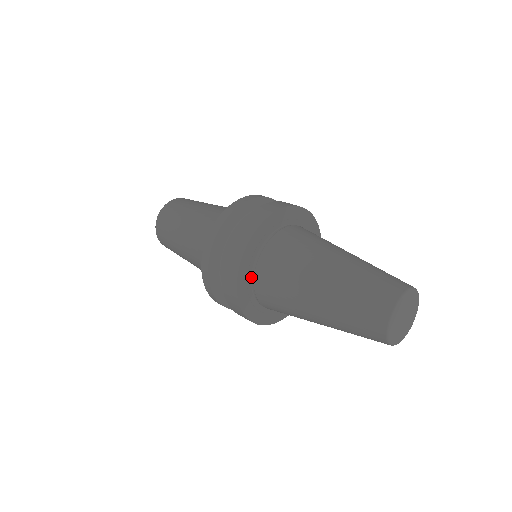
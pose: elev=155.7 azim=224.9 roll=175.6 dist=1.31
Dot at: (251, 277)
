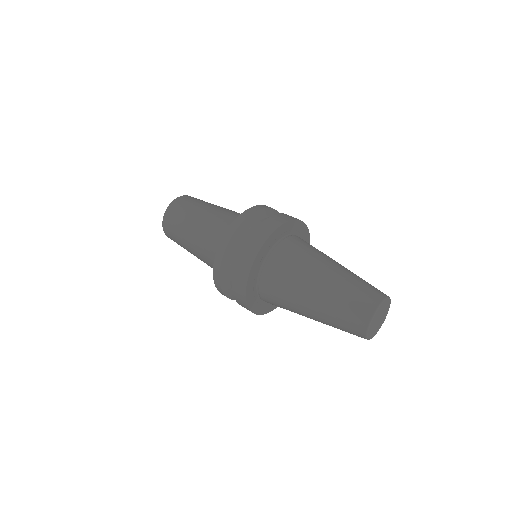
Dot at: (271, 248)
